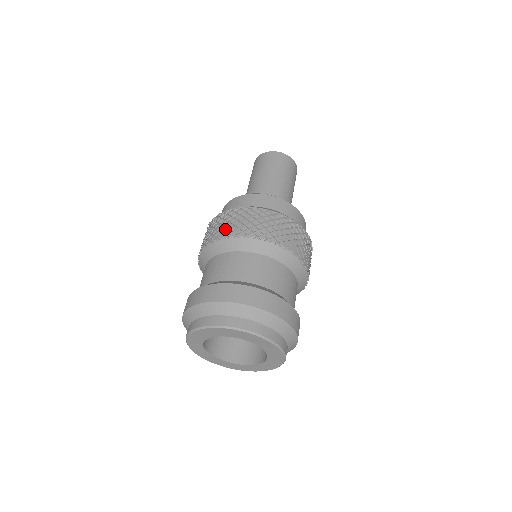
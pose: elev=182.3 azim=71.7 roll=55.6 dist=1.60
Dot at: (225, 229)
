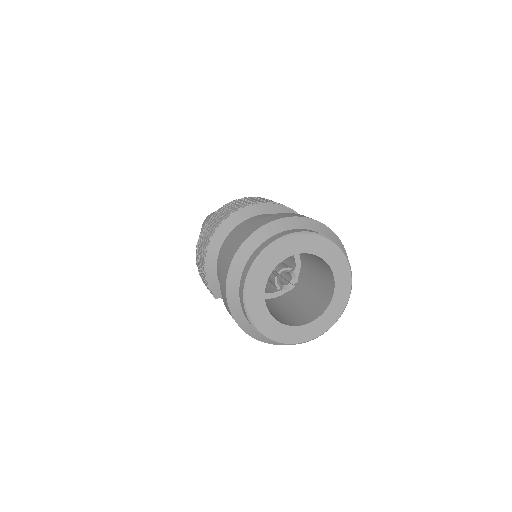
Dot at: occluded
